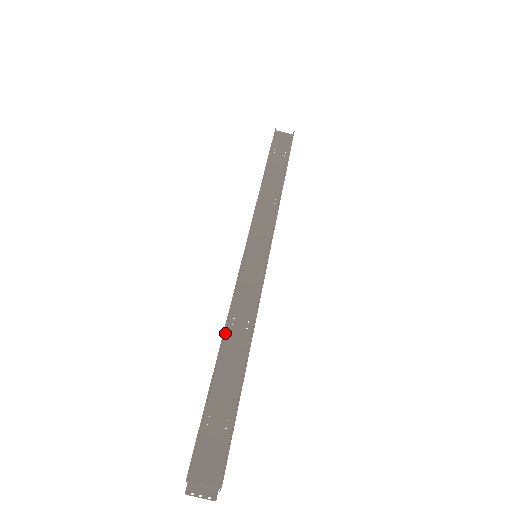
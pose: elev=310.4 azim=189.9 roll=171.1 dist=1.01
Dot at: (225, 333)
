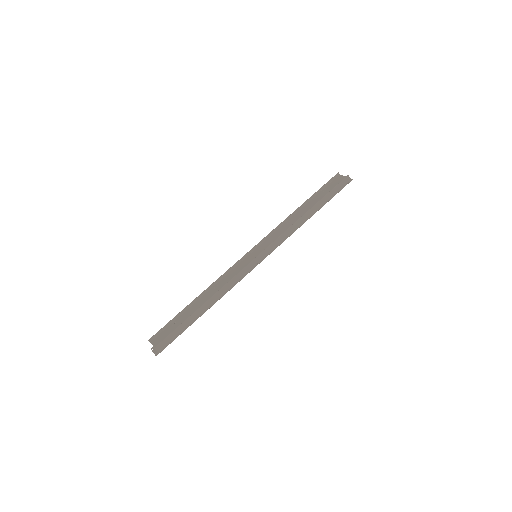
Dot at: (209, 291)
